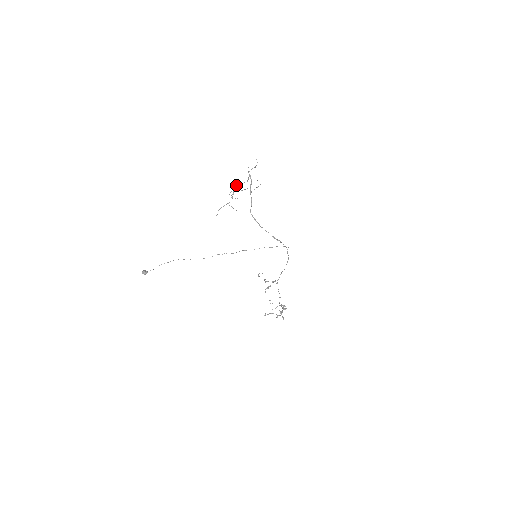
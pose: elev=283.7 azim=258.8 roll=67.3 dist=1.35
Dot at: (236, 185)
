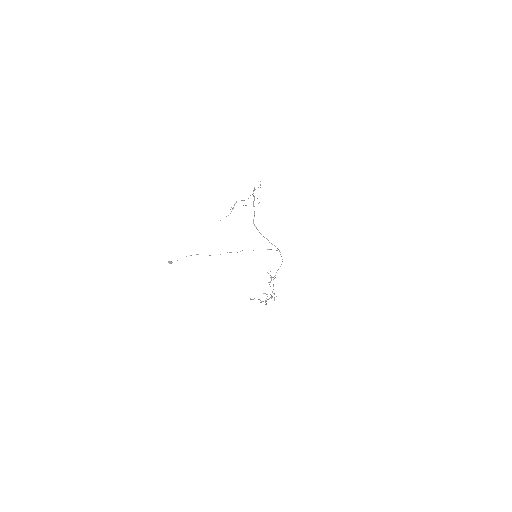
Dot at: (236, 202)
